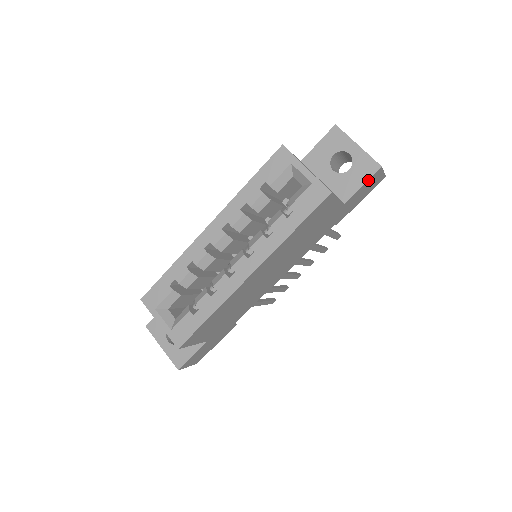
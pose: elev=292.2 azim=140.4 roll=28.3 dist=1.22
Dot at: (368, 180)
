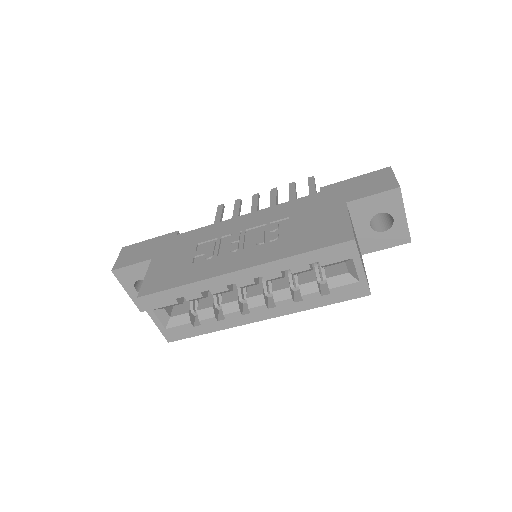
Dot at: (393, 245)
